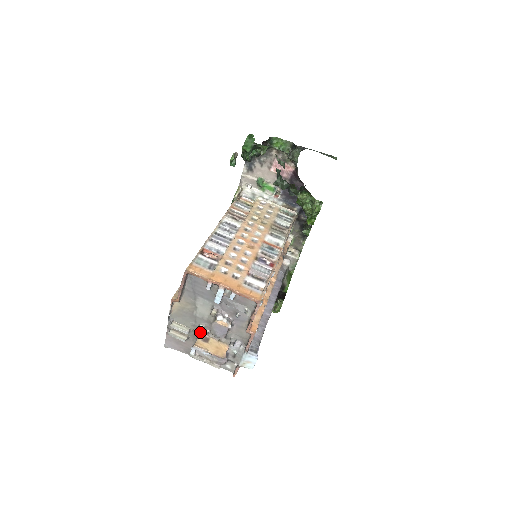
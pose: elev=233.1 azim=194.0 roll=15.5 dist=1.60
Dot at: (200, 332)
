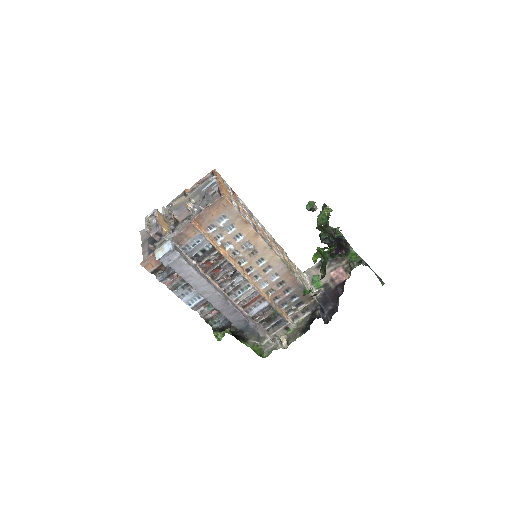
Dot at: (170, 212)
